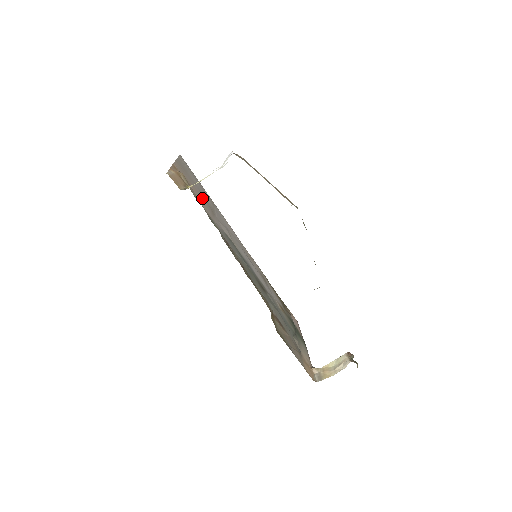
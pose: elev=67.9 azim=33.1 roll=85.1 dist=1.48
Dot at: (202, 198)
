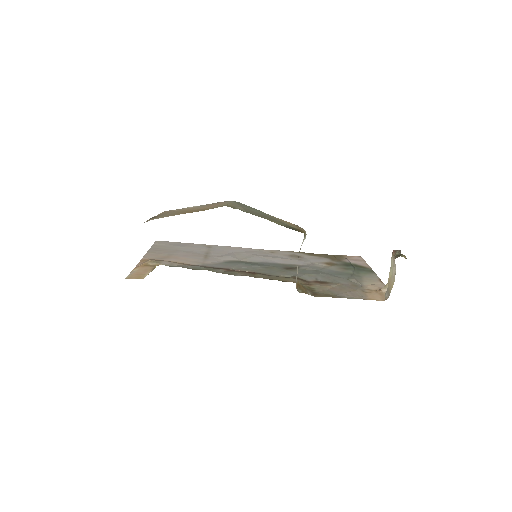
Dot at: (188, 256)
